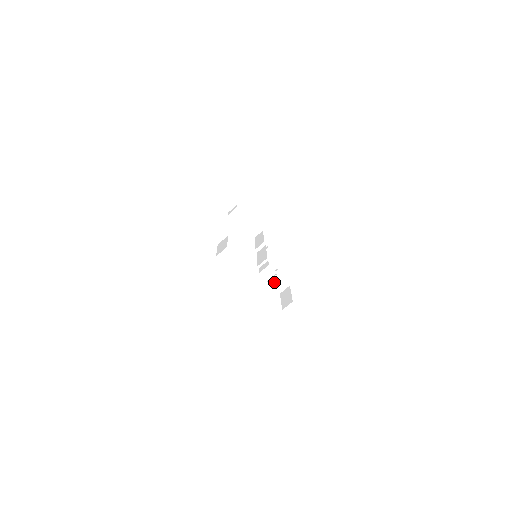
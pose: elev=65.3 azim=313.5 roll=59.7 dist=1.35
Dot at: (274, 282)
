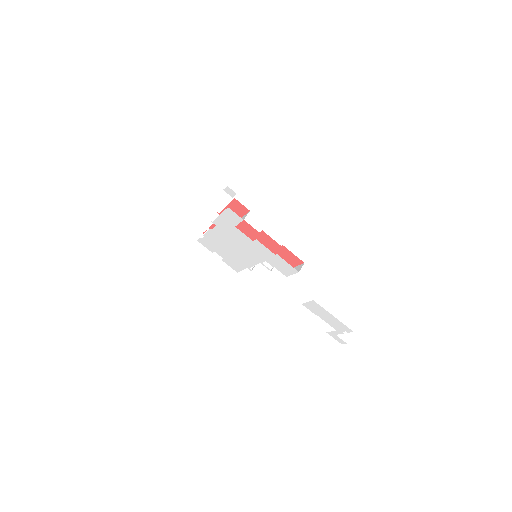
Dot at: occluded
